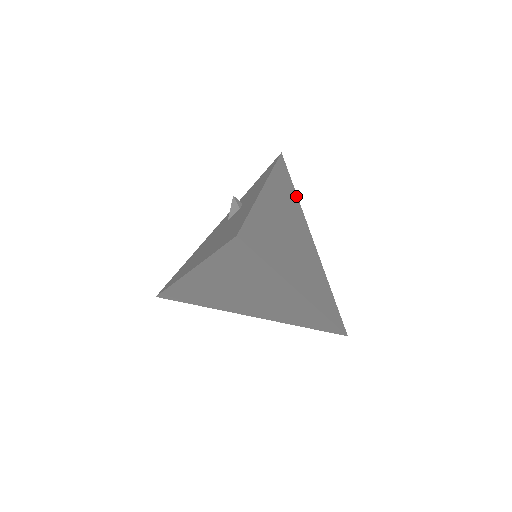
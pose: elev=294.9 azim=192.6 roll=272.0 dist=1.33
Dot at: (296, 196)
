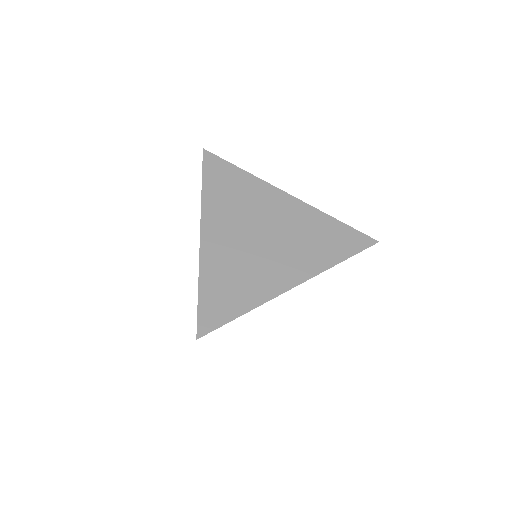
Dot at: (244, 173)
